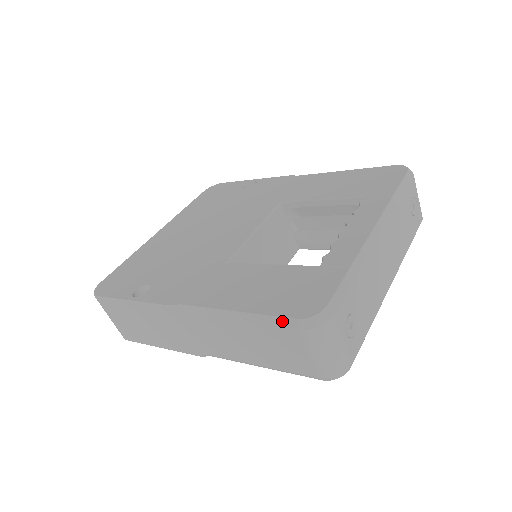
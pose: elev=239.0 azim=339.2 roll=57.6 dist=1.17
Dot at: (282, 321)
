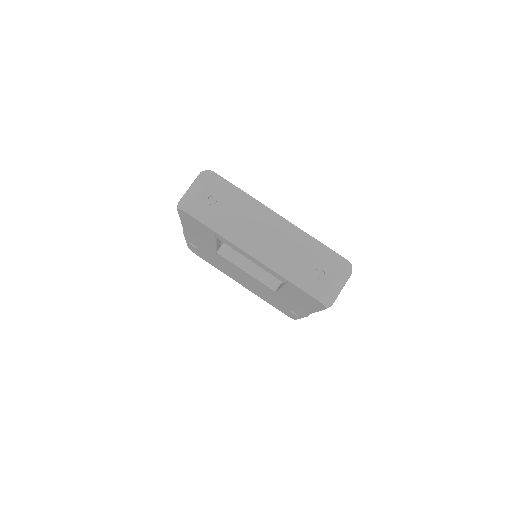
Dot at: occluded
